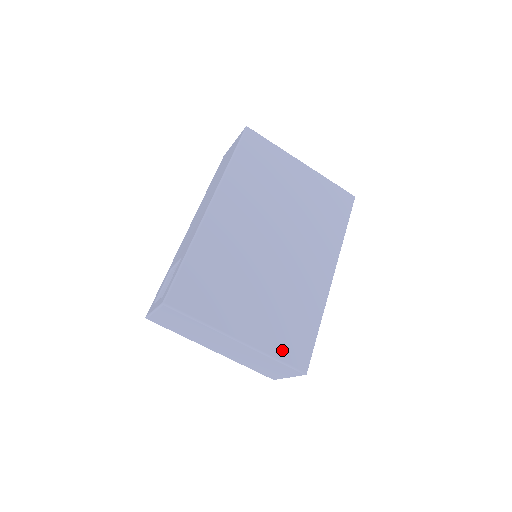
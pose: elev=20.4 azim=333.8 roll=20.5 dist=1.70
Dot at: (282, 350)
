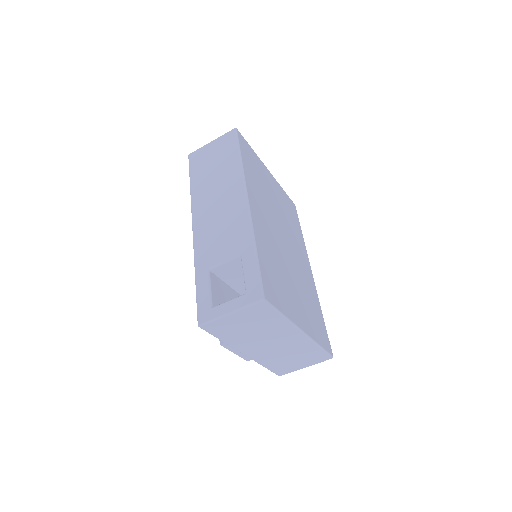
Dot at: (320, 338)
